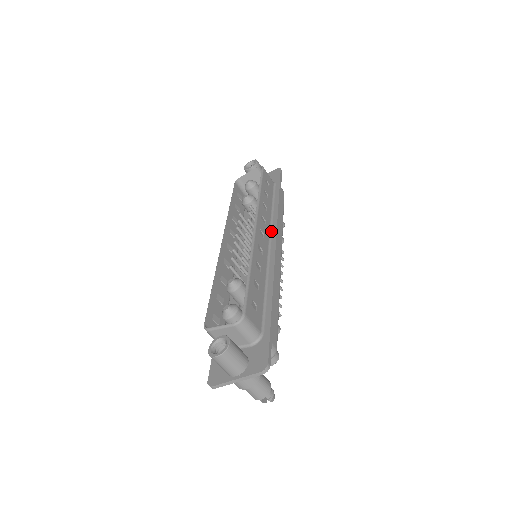
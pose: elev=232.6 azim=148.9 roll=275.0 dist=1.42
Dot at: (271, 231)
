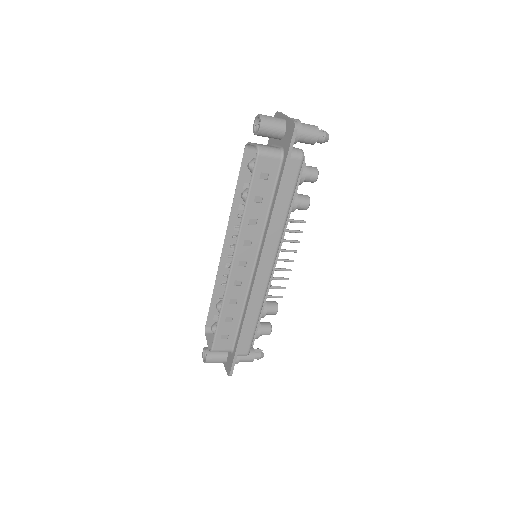
Dot at: (259, 248)
